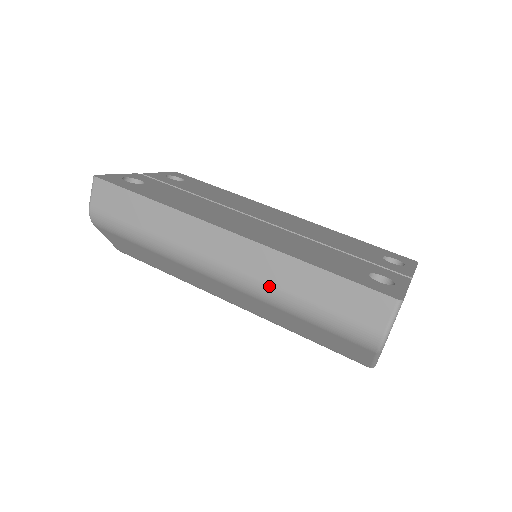
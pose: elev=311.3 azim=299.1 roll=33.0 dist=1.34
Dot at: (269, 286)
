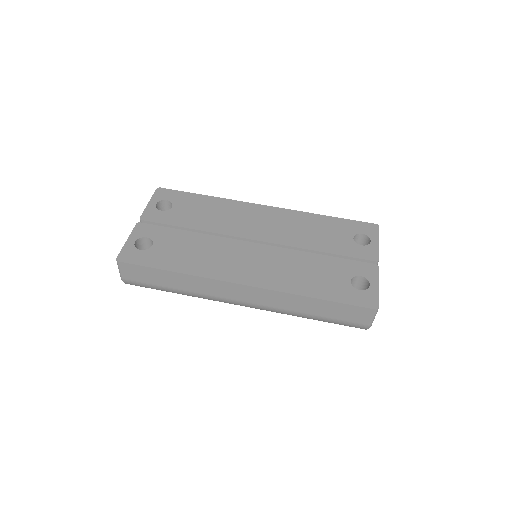
Dot at: (284, 310)
